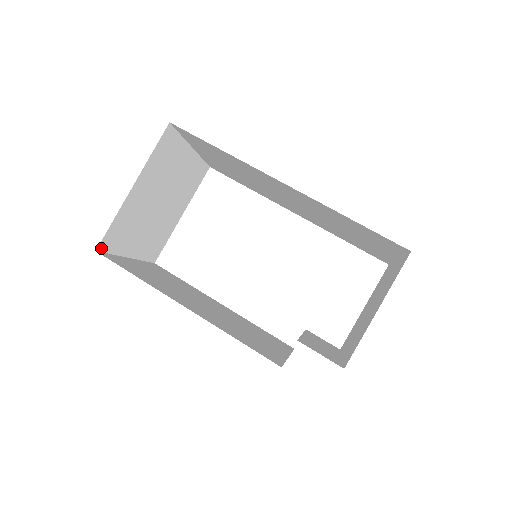
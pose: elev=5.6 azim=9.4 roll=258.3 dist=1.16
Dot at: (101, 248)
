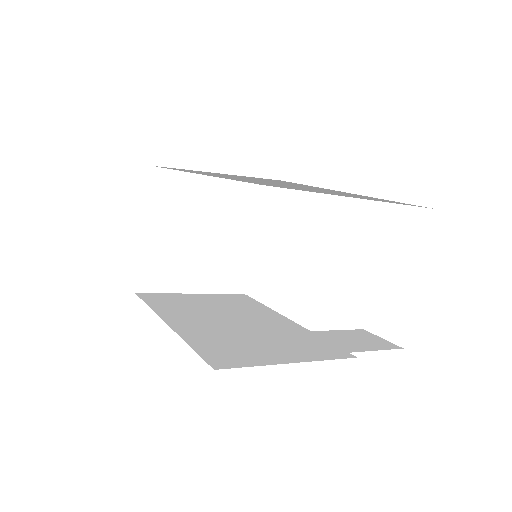
Dot at: (141, 289)
